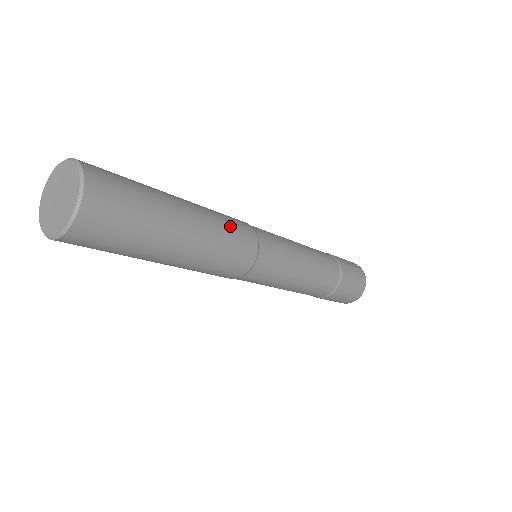
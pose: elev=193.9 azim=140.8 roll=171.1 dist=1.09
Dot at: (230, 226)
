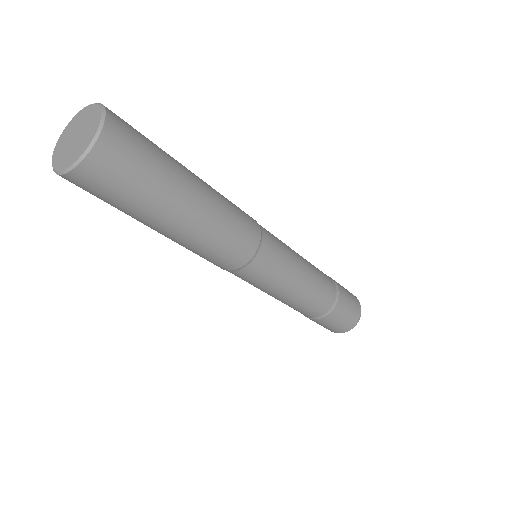
Dot at: (232, 203)
